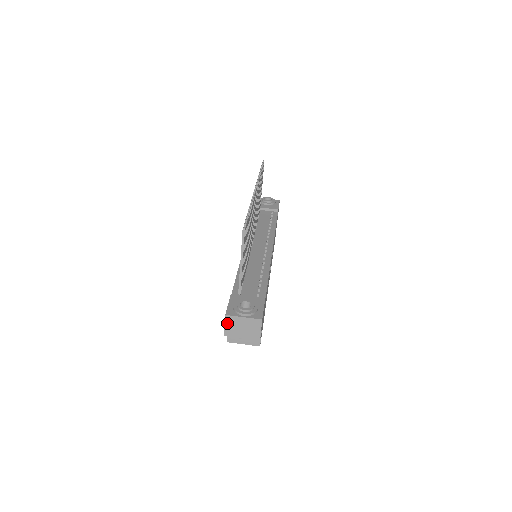
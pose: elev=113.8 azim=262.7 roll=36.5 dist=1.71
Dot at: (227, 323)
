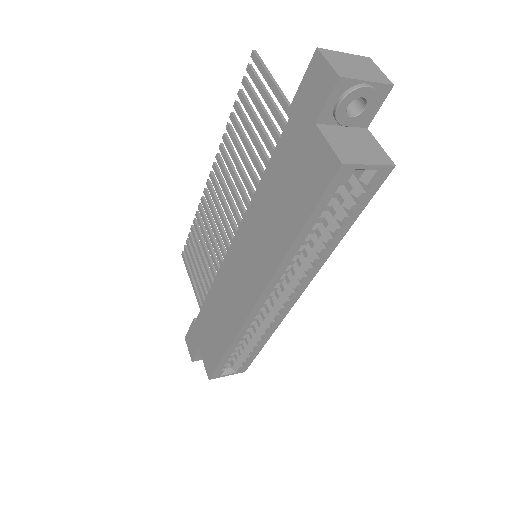
Dot at: (328, 59)
